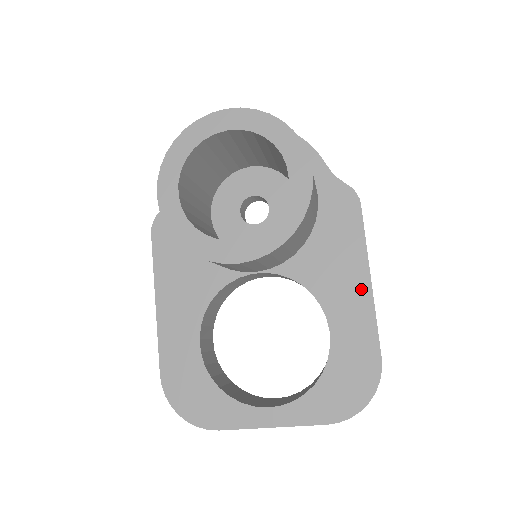
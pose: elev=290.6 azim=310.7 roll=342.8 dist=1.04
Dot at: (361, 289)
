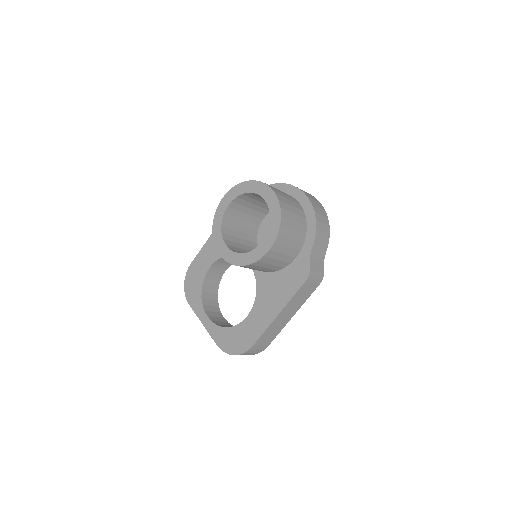
Dot at: (272, 314)
